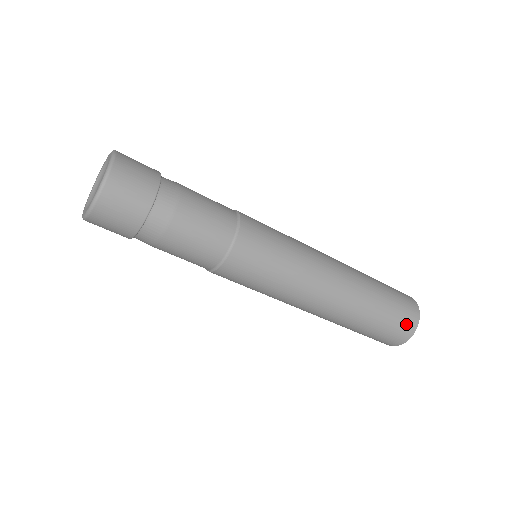
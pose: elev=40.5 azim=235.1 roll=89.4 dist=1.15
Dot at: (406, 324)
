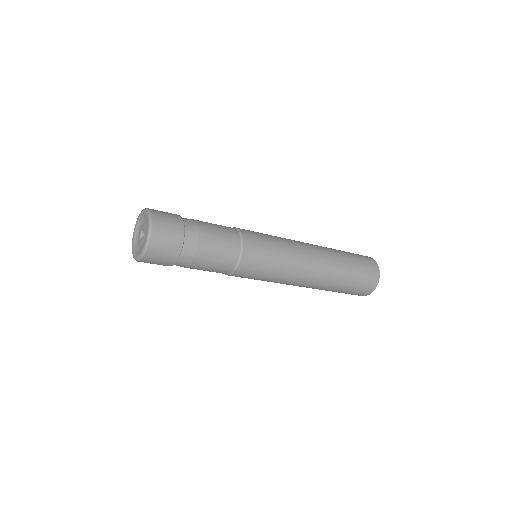
Dot at: (369, 284)
